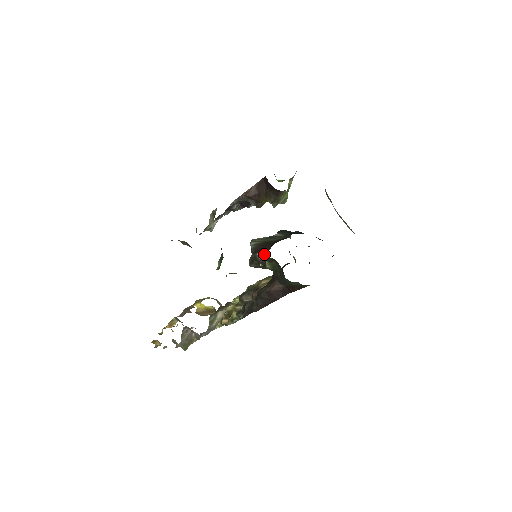
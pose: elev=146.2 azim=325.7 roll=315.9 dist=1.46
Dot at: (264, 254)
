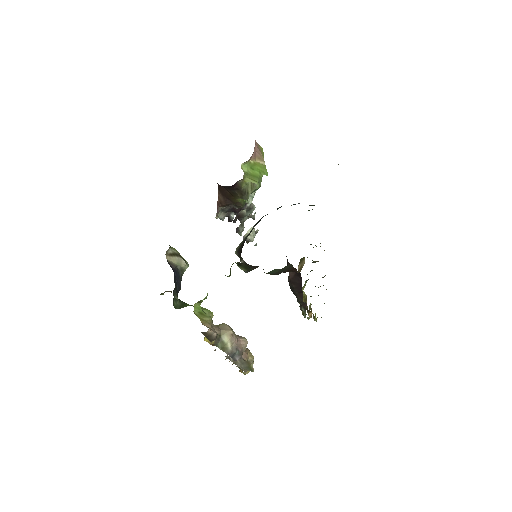
Dot at: (241, 258)
